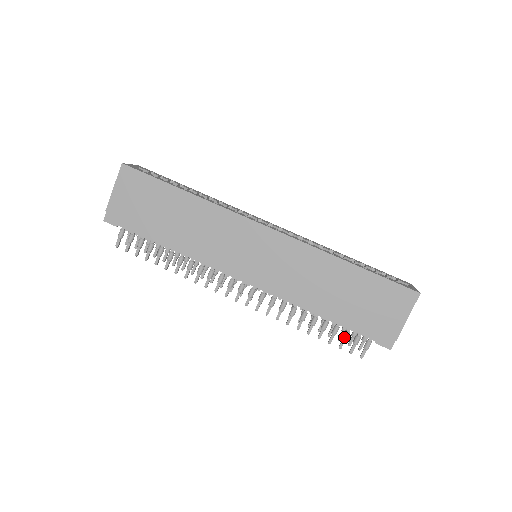
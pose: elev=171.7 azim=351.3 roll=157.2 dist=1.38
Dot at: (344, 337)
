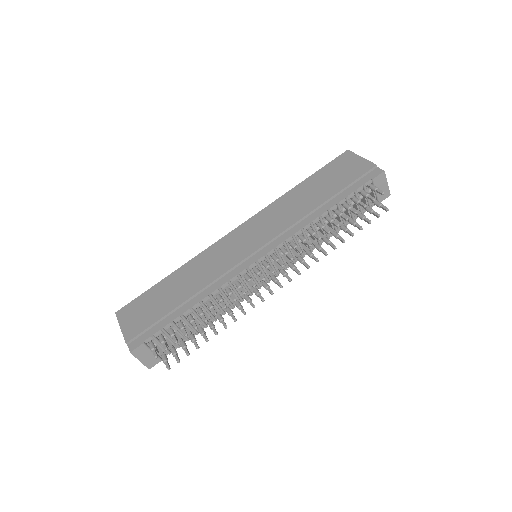
Dot at: (356, 201)
